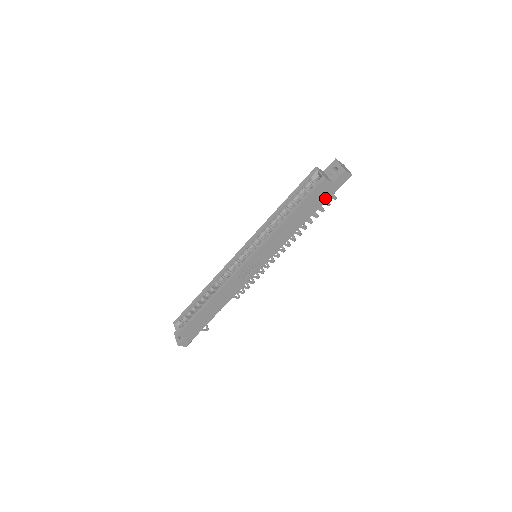
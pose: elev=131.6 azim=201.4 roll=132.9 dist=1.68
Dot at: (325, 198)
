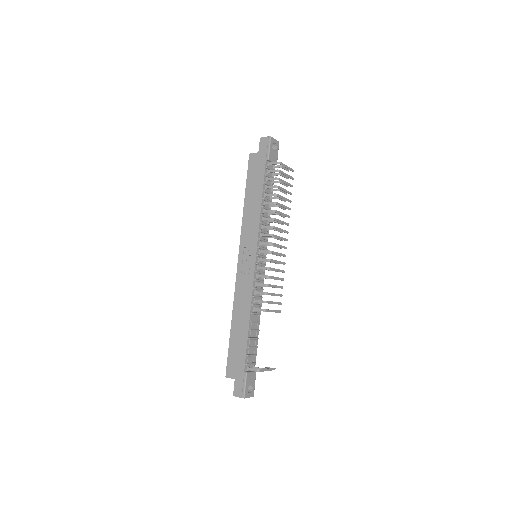
Dot at: (263, 167)
